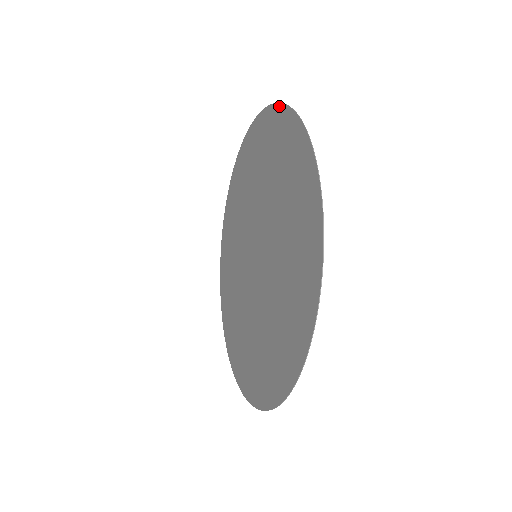
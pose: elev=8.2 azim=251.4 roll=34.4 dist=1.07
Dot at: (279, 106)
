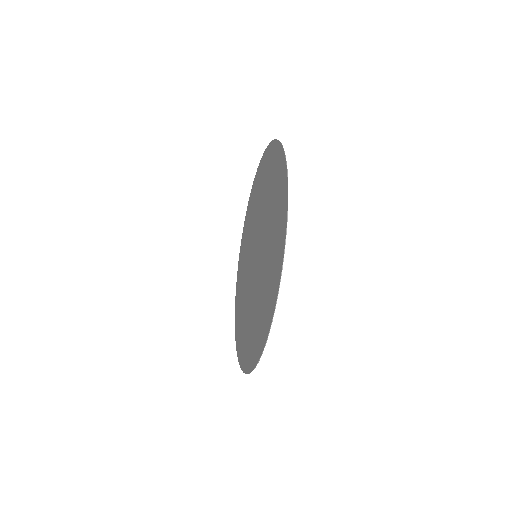
Dot at: (282, 150)
